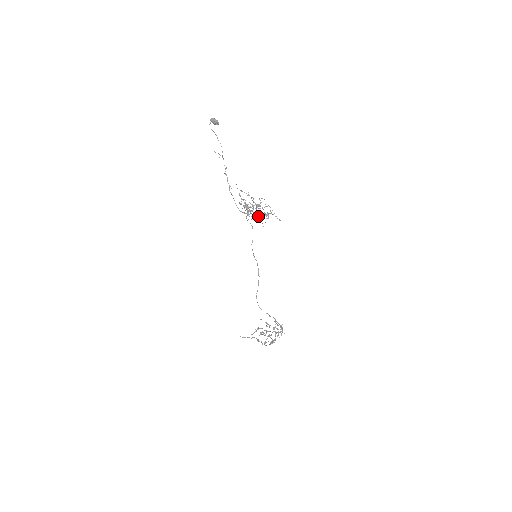
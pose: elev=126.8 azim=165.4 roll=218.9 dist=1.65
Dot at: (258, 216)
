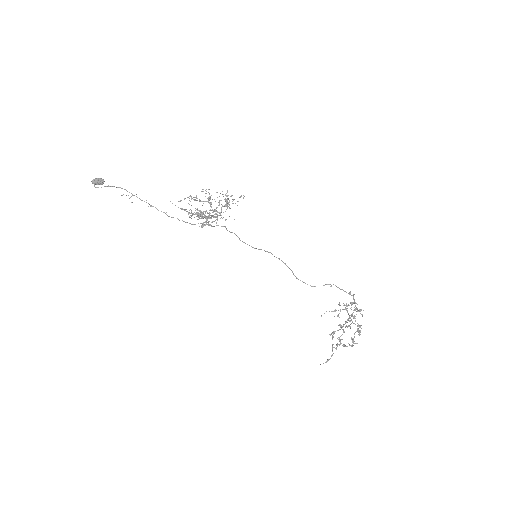
Dot at: occluded
